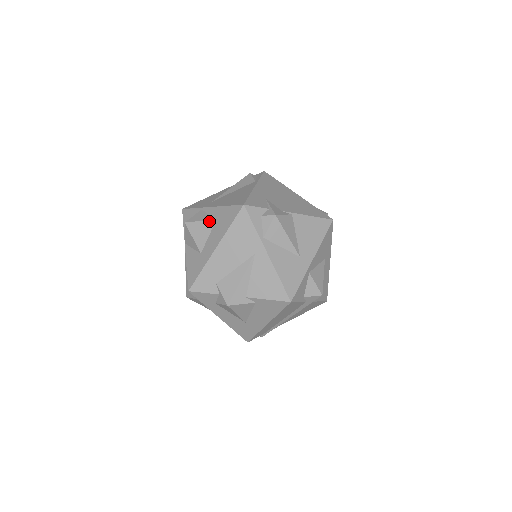
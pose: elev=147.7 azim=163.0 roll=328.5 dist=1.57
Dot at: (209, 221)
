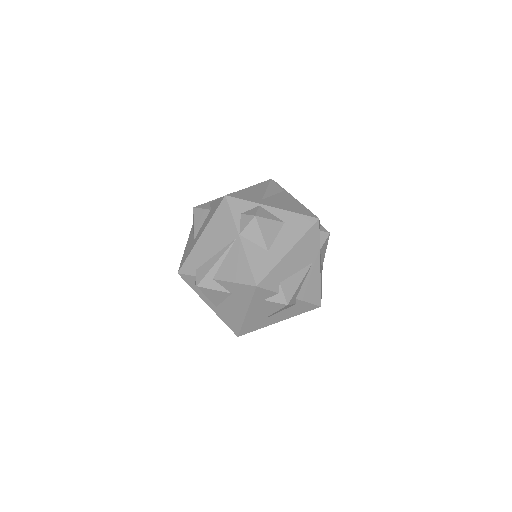
Dot at: (278, 222)
